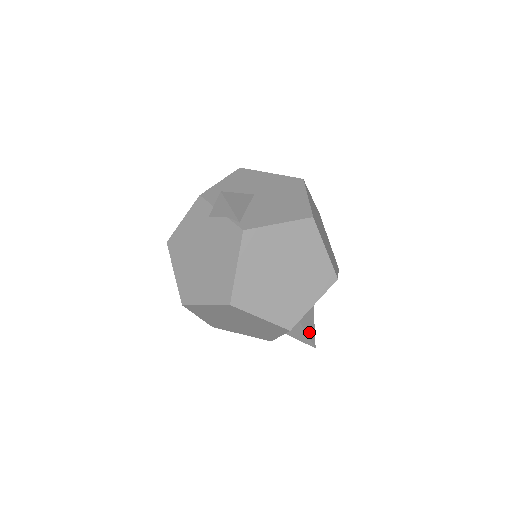
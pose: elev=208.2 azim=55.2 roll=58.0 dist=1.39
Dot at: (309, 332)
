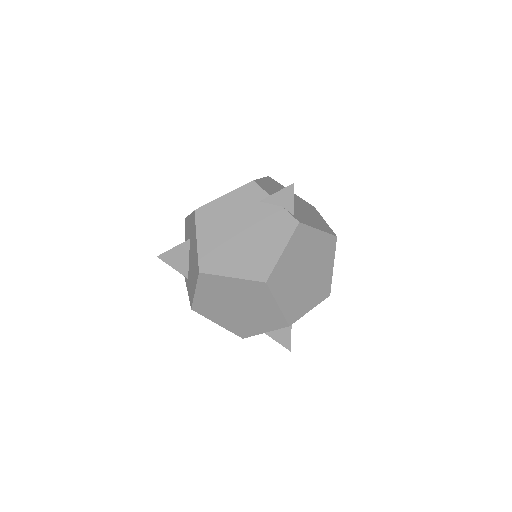
Dot at: occluded
